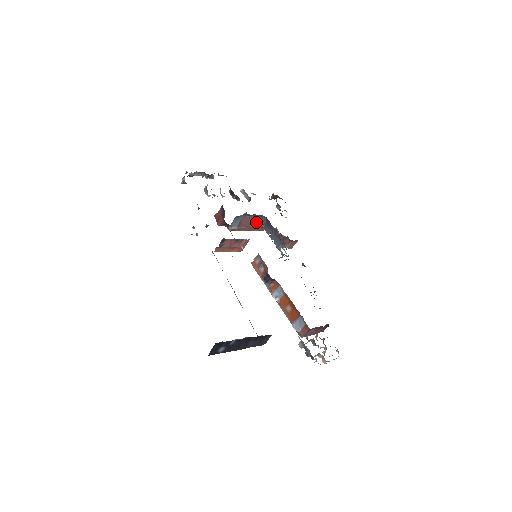
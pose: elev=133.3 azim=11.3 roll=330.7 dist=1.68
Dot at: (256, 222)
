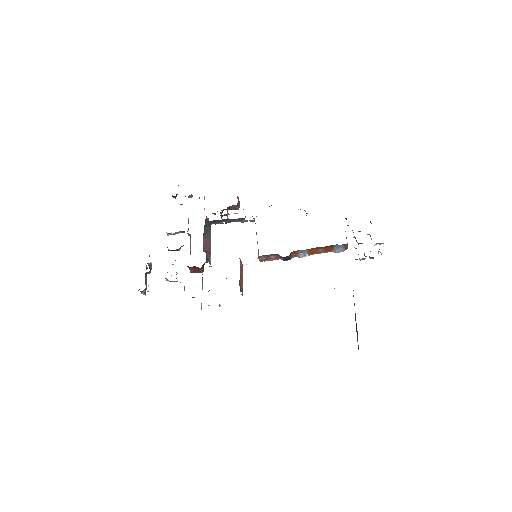
Dot at: (208, 233)
